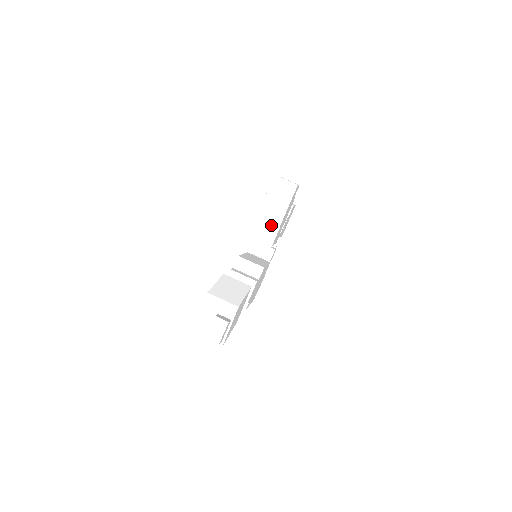
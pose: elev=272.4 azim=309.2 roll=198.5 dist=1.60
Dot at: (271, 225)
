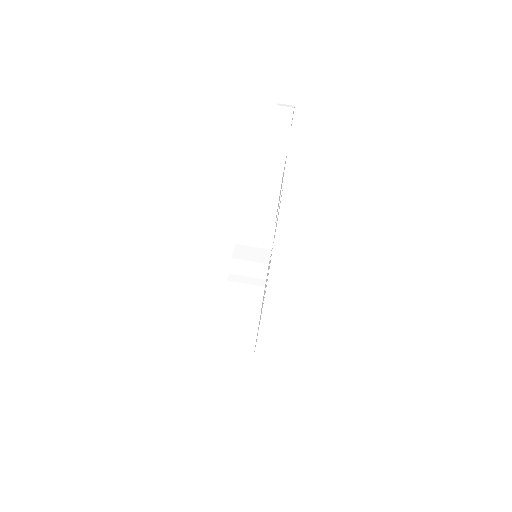
Dot at: occluded
